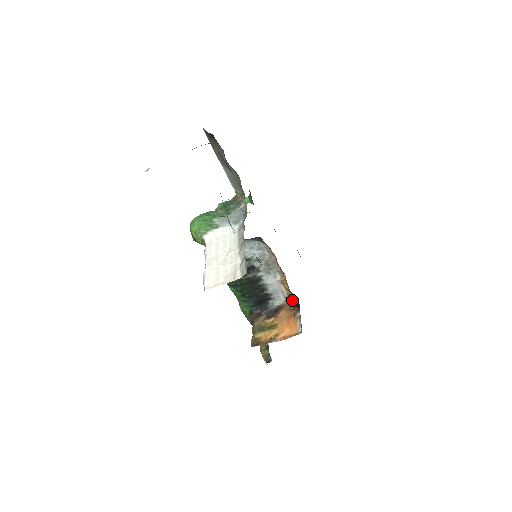
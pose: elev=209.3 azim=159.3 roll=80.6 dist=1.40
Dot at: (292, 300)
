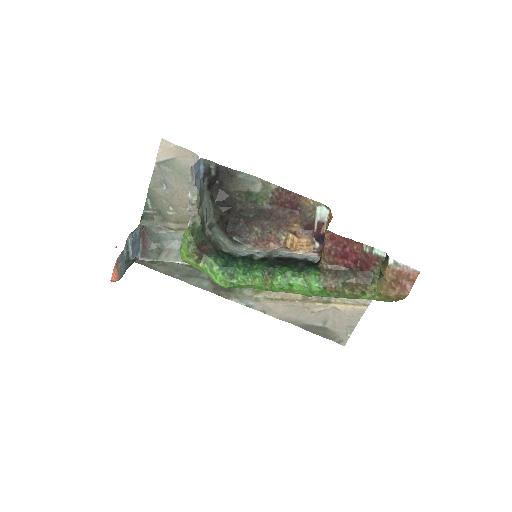
Dot at: occluded
